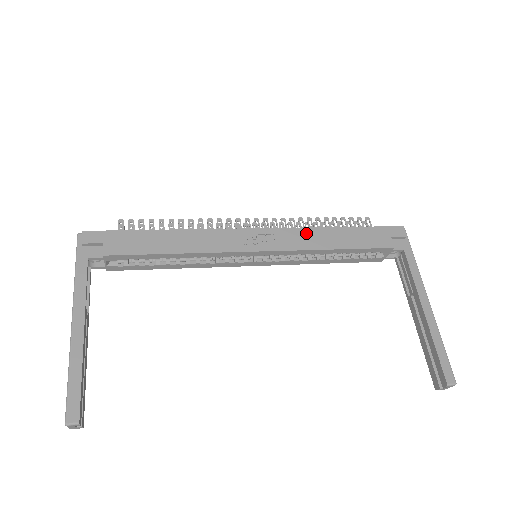
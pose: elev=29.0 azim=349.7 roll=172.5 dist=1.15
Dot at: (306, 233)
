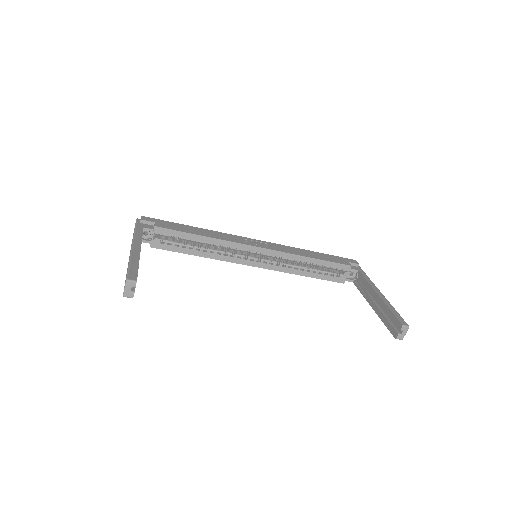
Dot at: (290, 248)
